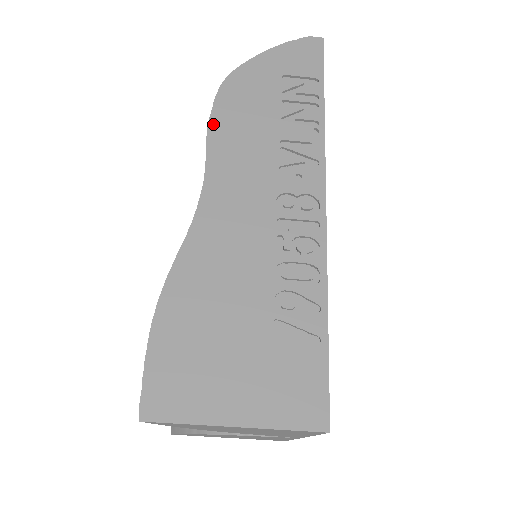
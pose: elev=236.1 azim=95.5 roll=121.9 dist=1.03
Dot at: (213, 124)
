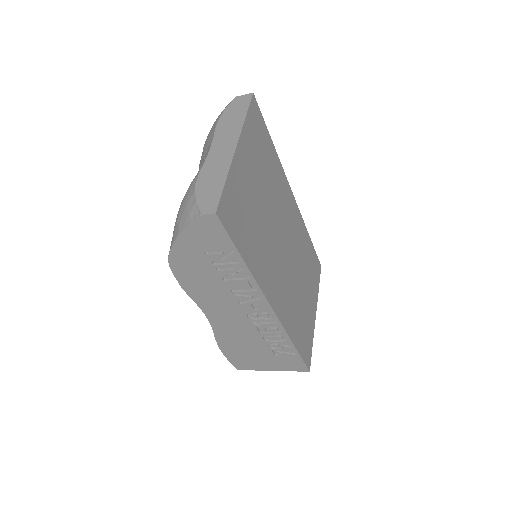
Dot at: (185, 288)
